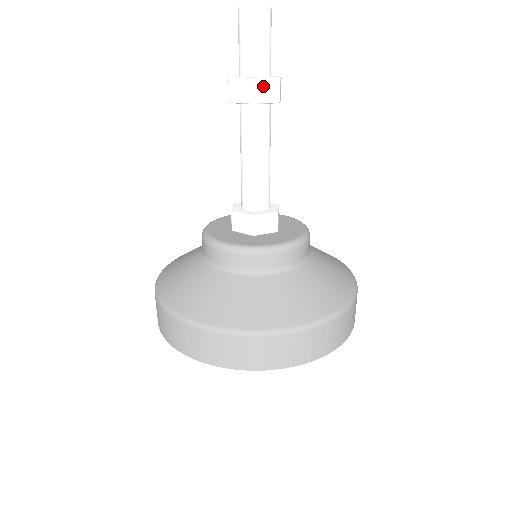
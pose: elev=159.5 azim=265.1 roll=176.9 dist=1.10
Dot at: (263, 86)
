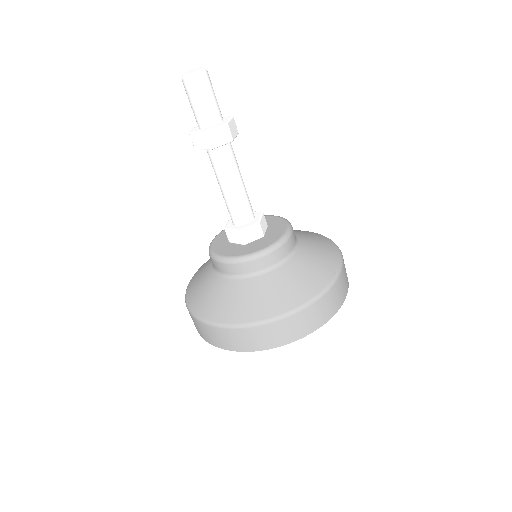
Dot at: (231, 126)
